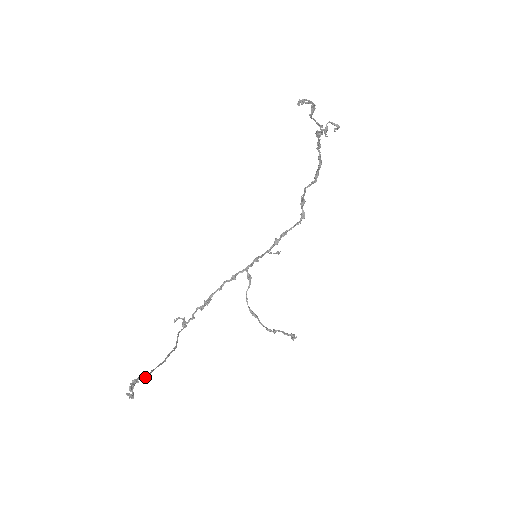
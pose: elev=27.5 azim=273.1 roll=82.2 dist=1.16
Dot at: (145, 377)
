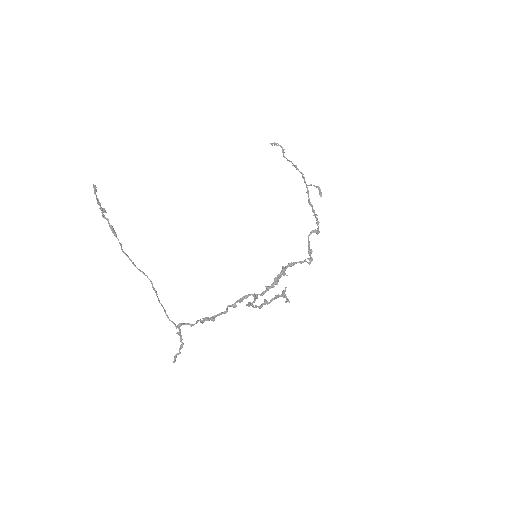
Dot at: (113, 228)
